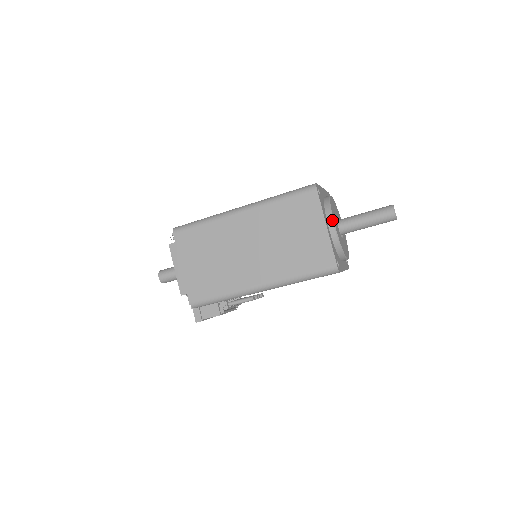
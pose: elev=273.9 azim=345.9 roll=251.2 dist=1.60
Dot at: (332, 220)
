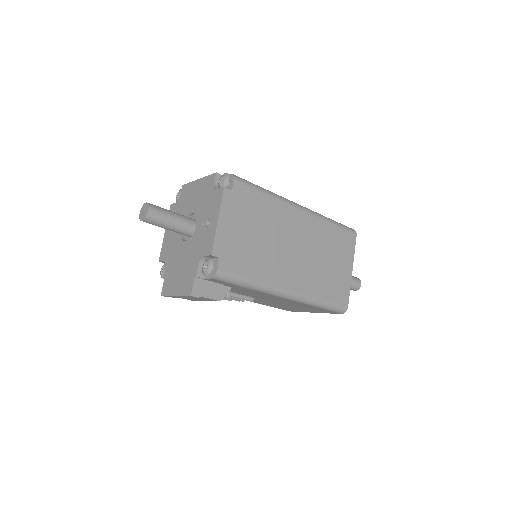
Dot at: occluded
